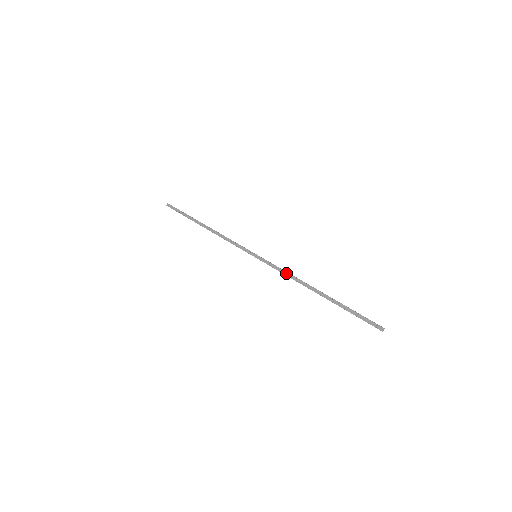
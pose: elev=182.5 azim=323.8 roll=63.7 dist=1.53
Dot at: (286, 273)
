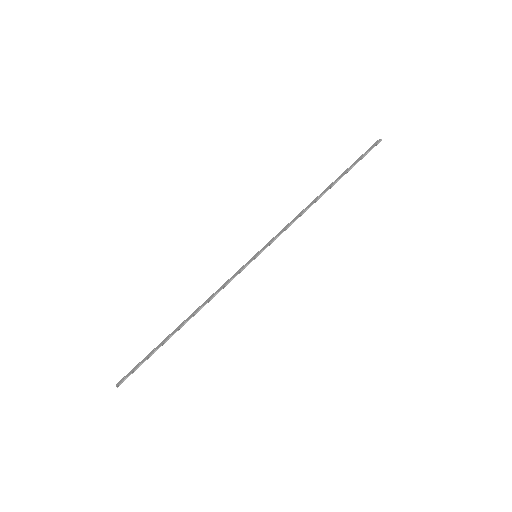
Dot at: (291, 222)
